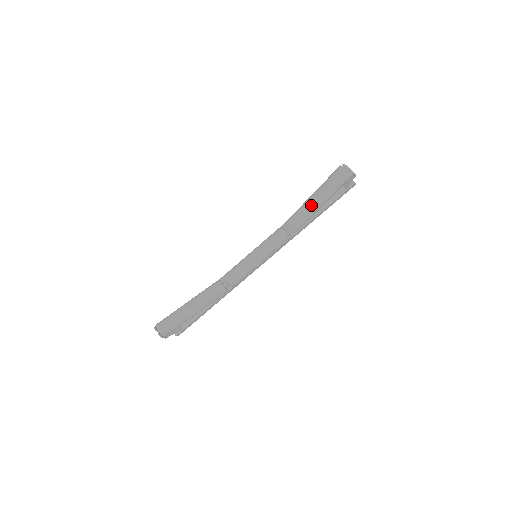
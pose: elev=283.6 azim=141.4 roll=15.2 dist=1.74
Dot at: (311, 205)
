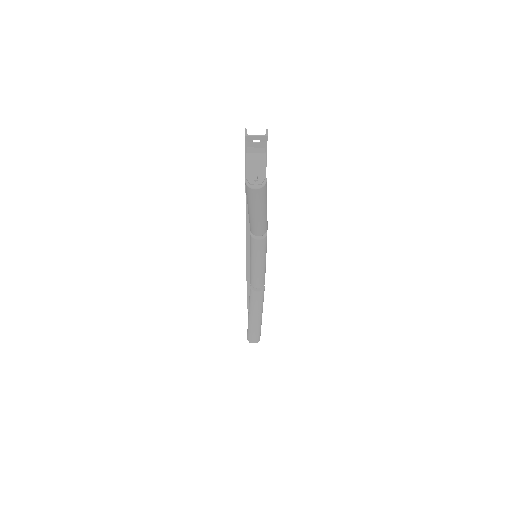
Dot at: (258, 219)
